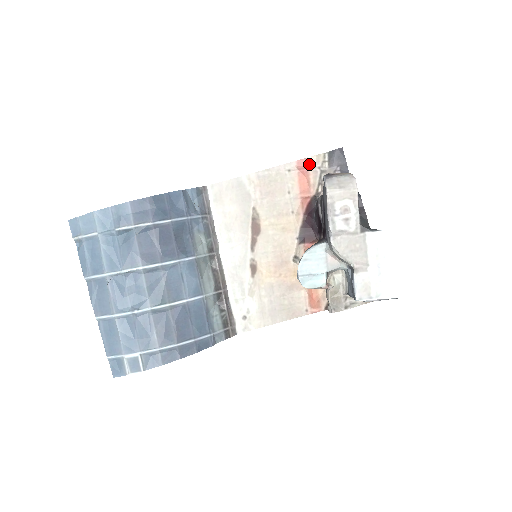
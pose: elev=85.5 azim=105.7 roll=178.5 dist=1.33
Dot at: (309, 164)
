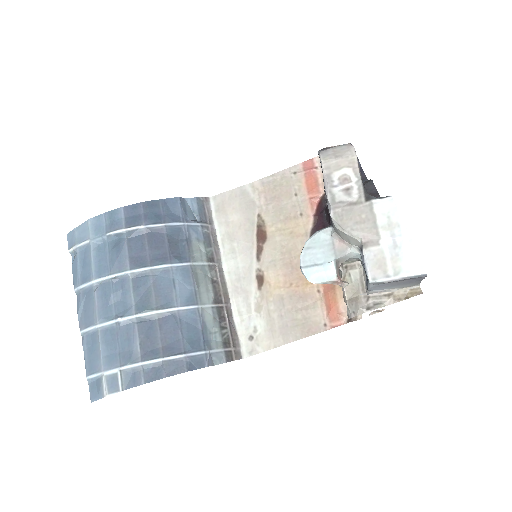
Dot at: (316, 164)
